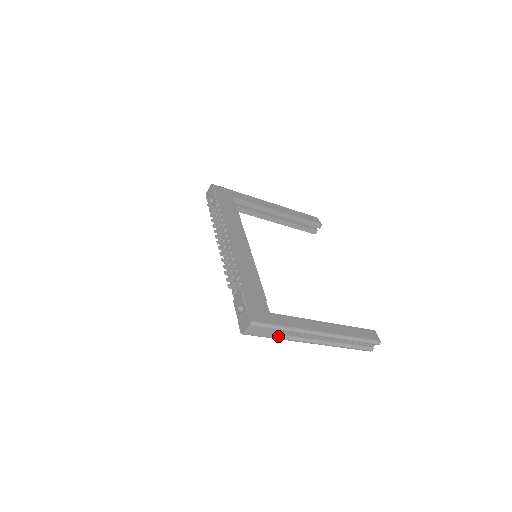
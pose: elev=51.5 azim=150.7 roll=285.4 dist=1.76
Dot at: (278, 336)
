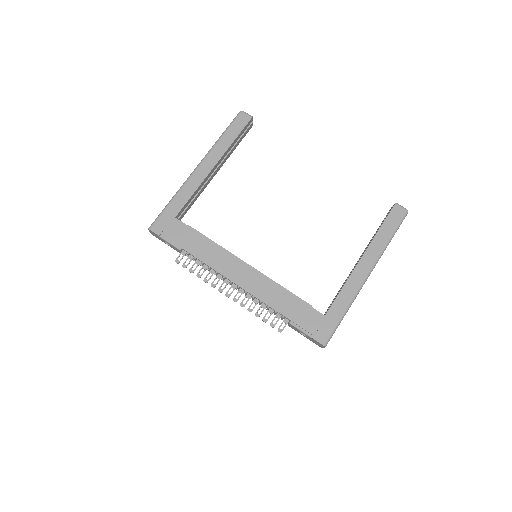
Dot at: occluded
